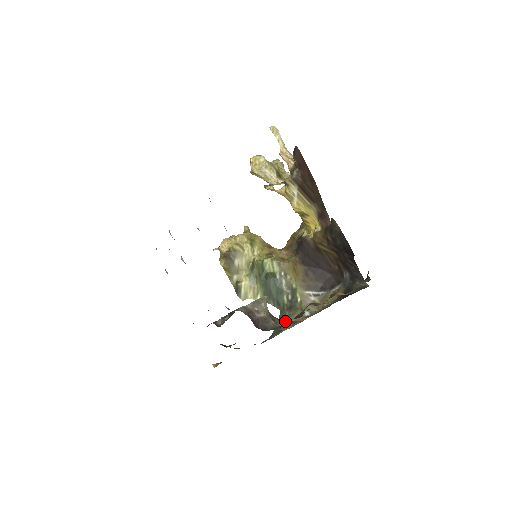
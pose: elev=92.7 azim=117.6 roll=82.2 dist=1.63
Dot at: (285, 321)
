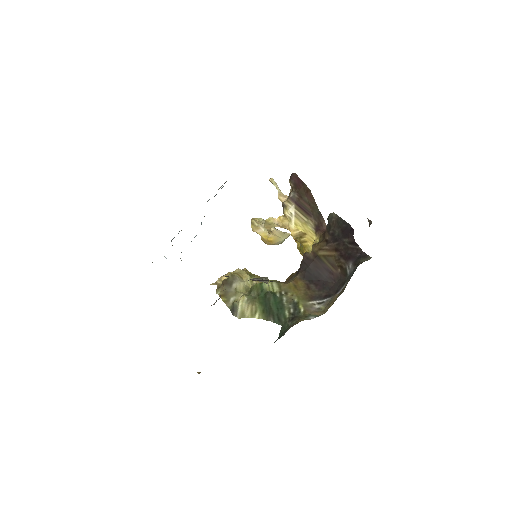
Dot at: occluded
